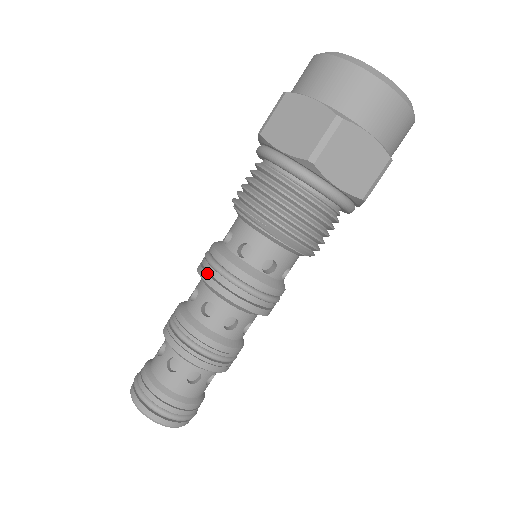
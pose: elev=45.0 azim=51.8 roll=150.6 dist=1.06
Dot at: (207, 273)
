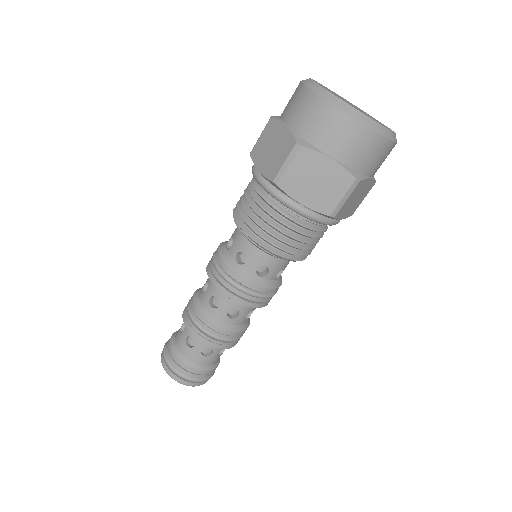
Dot at: (231, 292)
